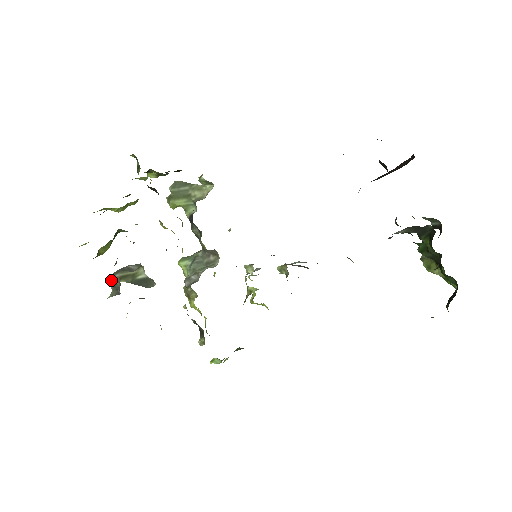
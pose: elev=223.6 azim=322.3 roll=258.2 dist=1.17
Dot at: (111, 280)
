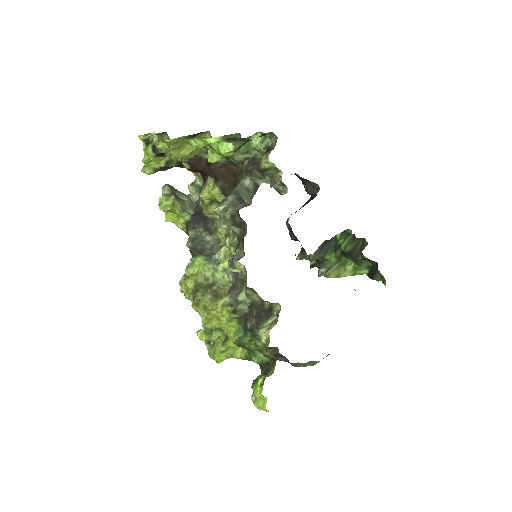
Dot at: (244, 184)
